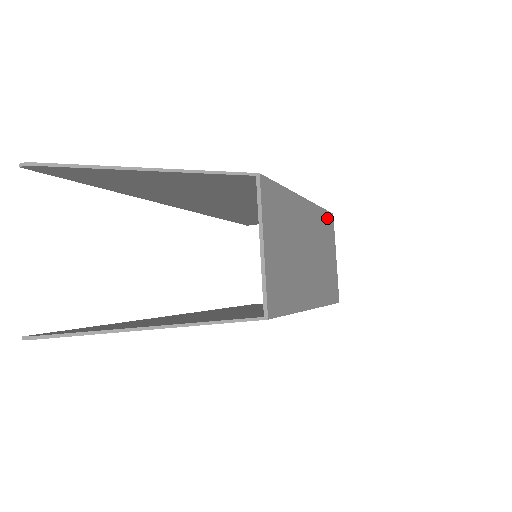
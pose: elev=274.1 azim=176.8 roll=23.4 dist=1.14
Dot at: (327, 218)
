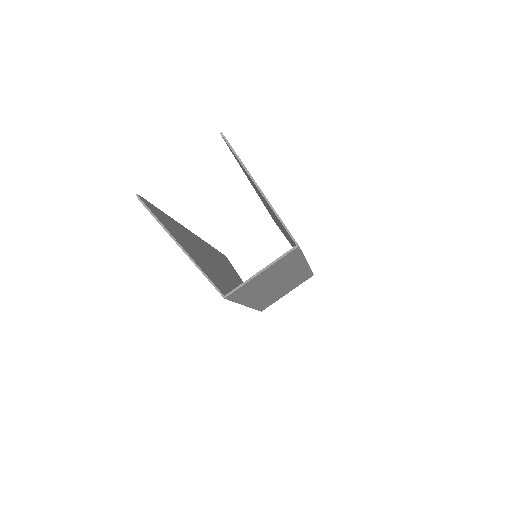
Dot at: (308, 275)
